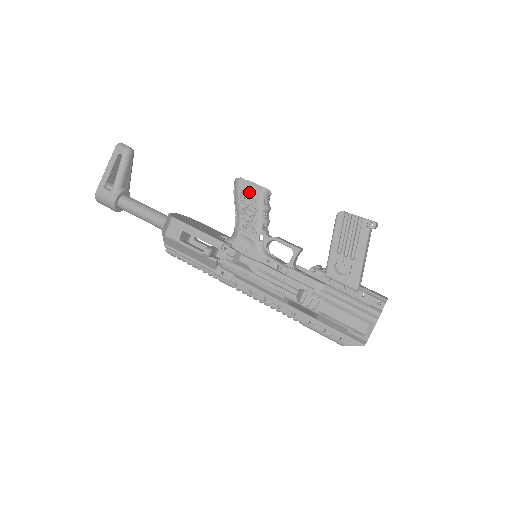
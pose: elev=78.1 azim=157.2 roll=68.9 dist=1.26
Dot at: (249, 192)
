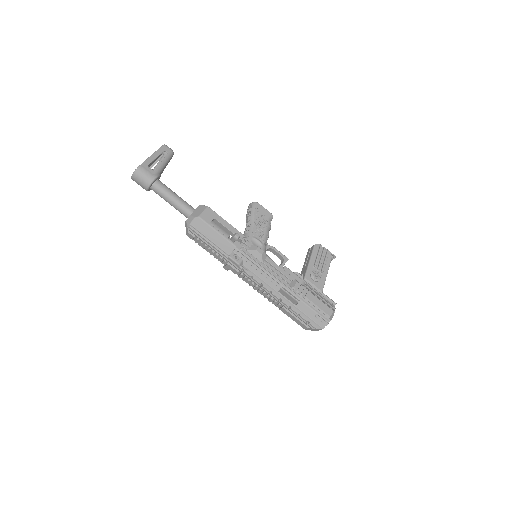
Dot at: (263, 213)
